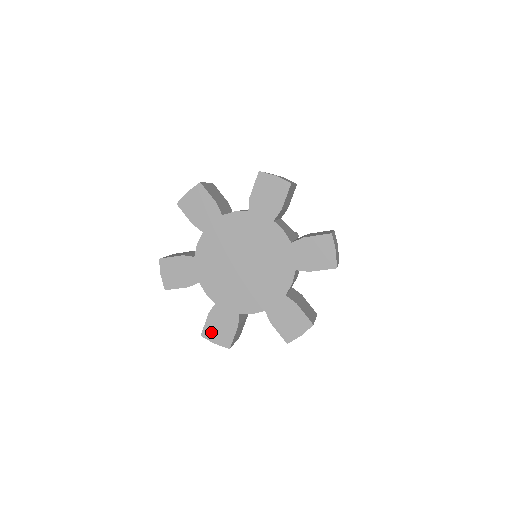
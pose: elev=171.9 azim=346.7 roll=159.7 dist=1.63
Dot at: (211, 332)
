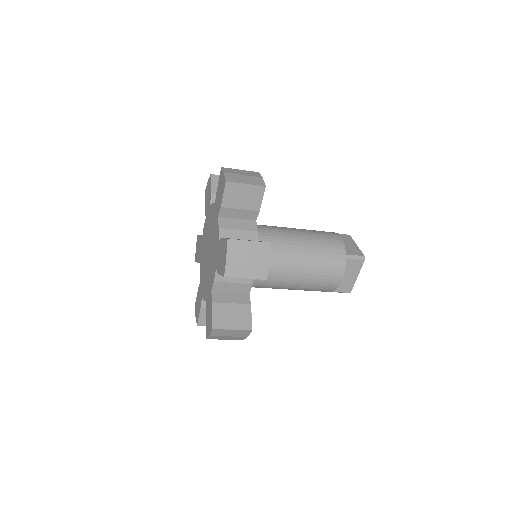
Dot at: (196, 306)
